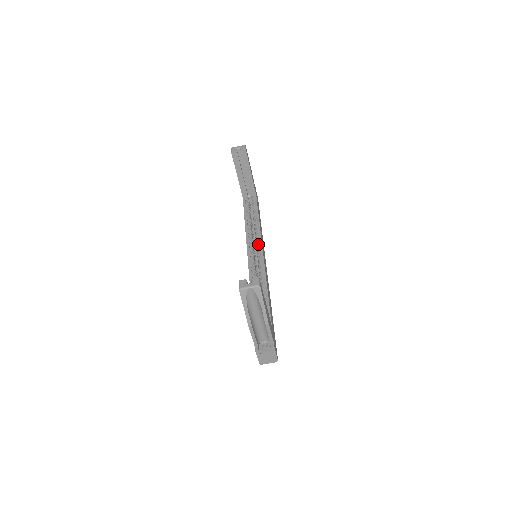
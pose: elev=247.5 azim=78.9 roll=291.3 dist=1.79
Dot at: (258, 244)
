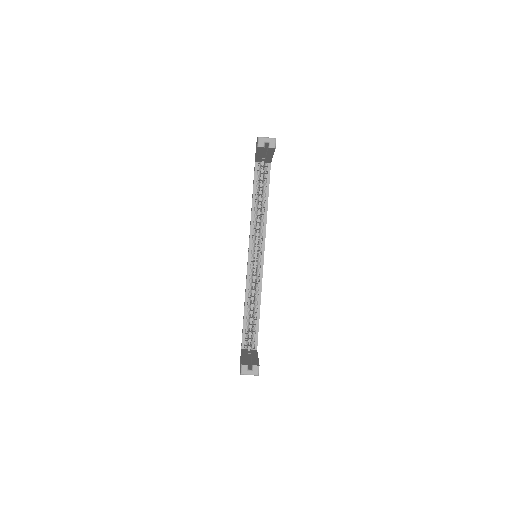
Dot at: occluded
